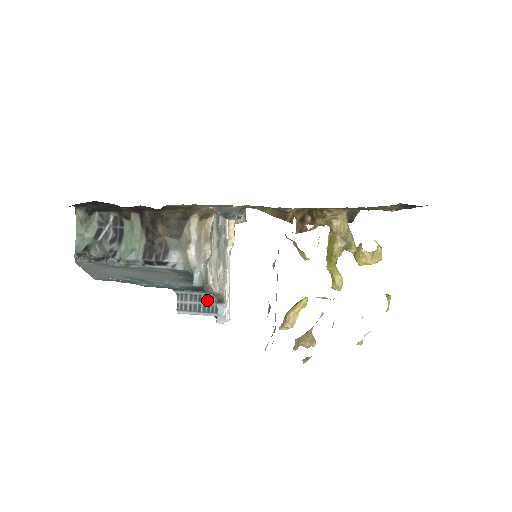
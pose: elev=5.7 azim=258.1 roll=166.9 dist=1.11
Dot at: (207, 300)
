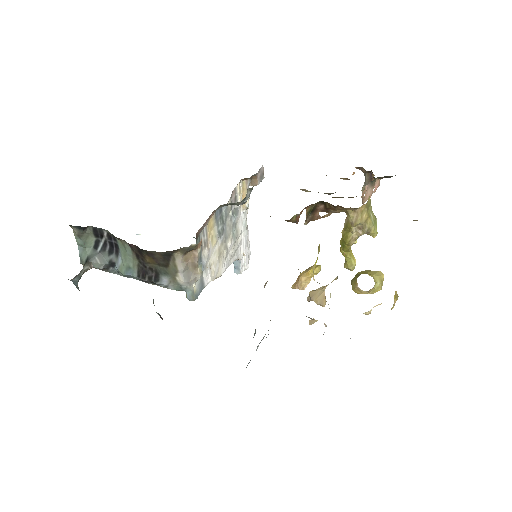
Dot at: occluded
